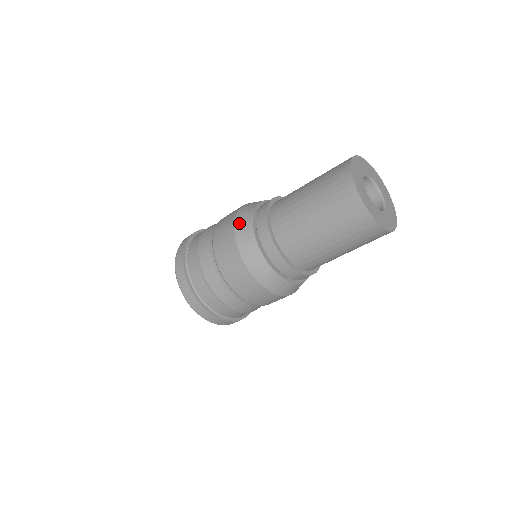
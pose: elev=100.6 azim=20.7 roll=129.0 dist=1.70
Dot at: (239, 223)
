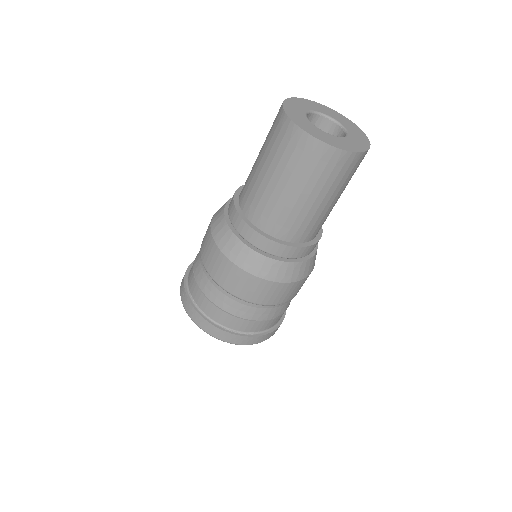
Dot at: (225, 248)
